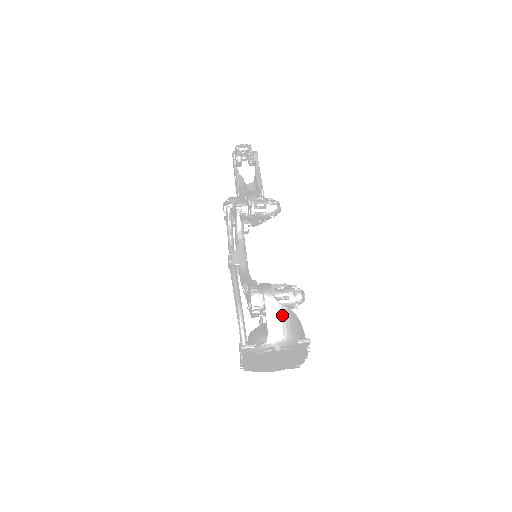
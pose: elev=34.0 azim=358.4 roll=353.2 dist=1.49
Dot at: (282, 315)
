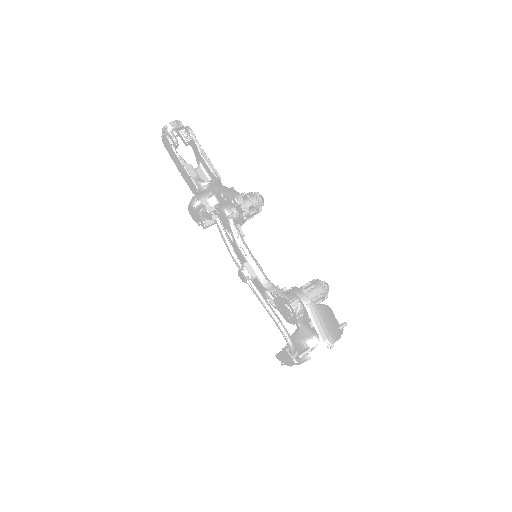
Dot at: (323, 314)
